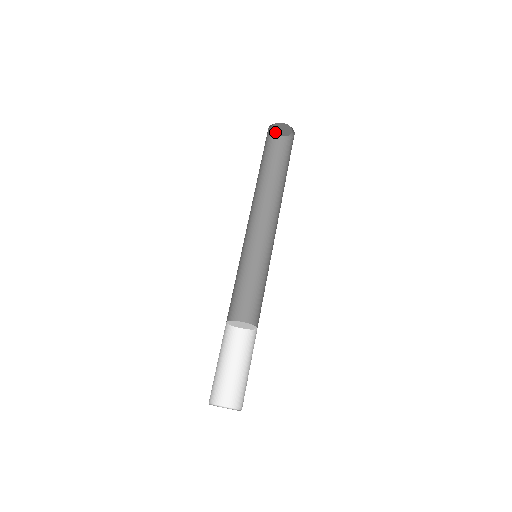
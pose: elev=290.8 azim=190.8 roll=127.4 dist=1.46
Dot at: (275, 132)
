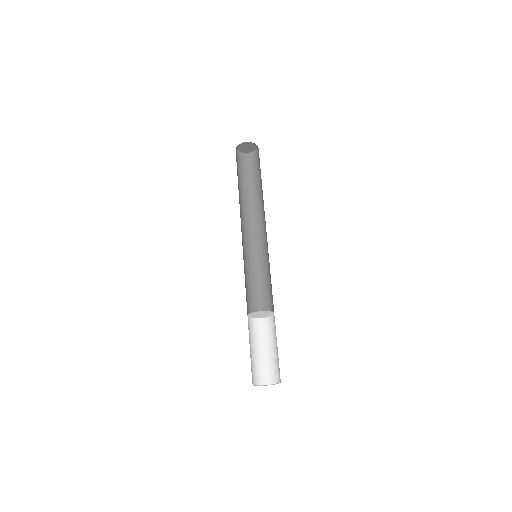
Dot at: (239, 148)
